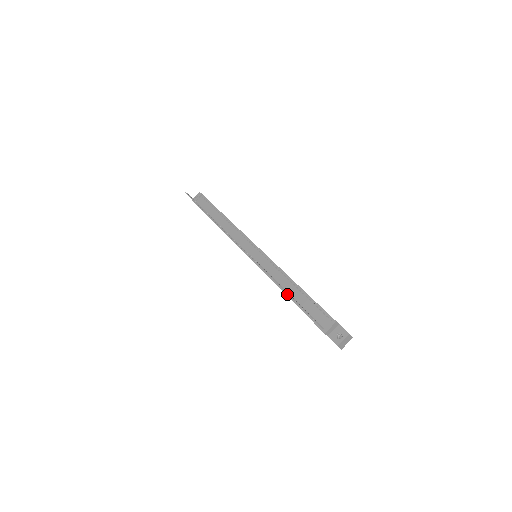
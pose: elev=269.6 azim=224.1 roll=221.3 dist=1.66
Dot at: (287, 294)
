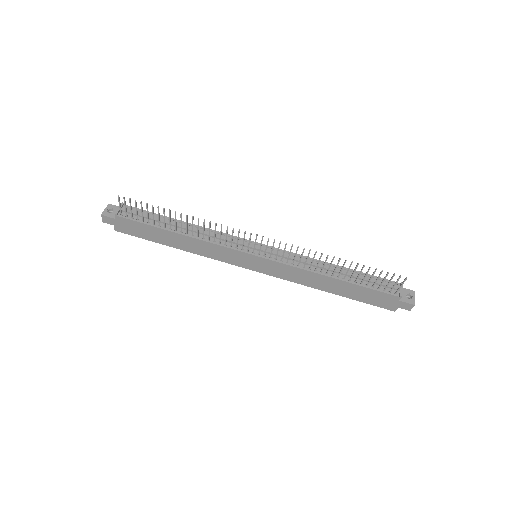
Dot at: (335, 277)
